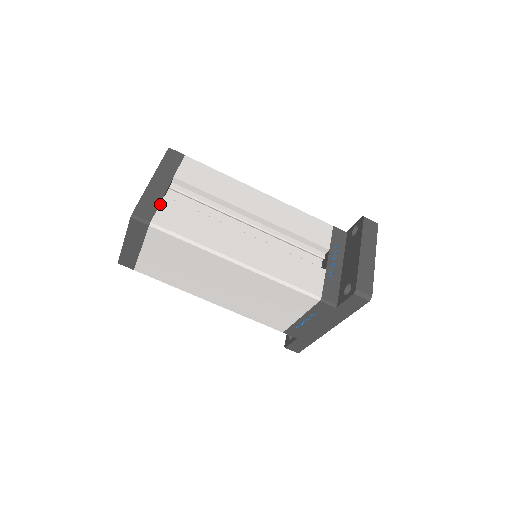
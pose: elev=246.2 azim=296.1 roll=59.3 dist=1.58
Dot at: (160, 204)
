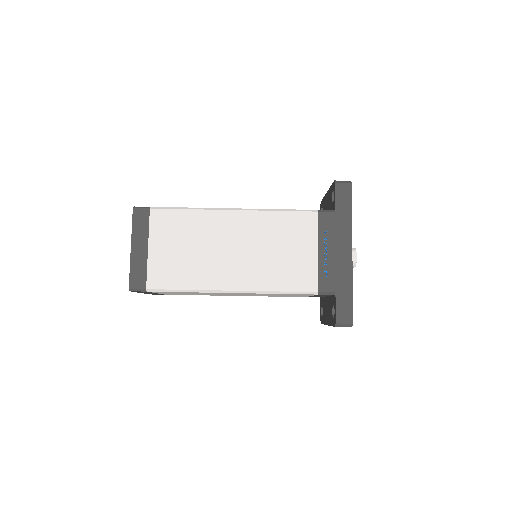
Dot at: occluded
